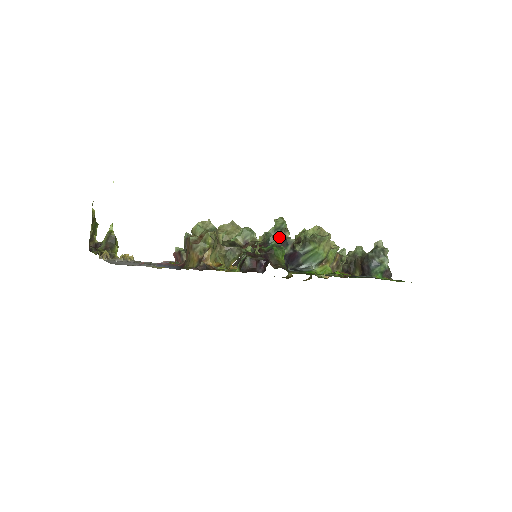
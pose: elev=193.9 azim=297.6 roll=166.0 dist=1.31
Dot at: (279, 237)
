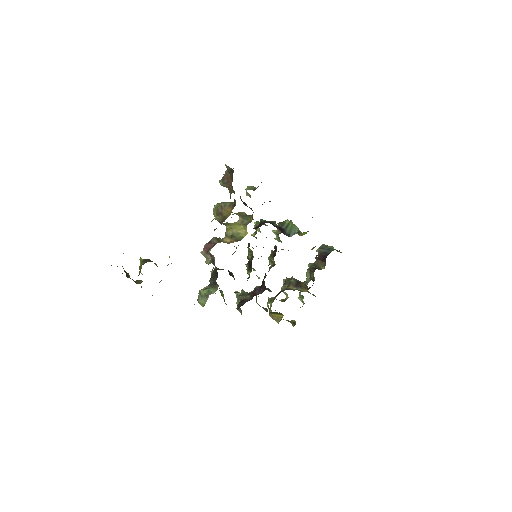
Dot at: occluded
